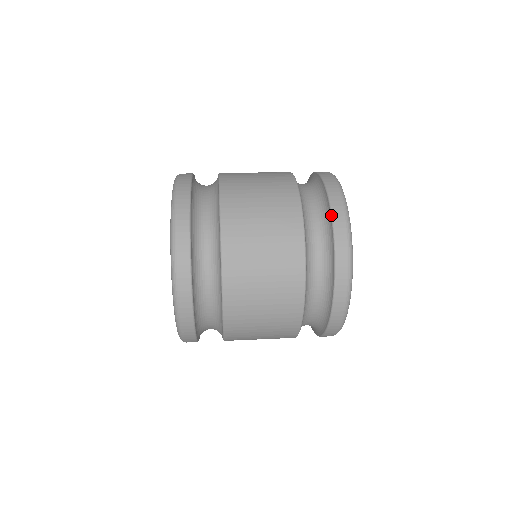
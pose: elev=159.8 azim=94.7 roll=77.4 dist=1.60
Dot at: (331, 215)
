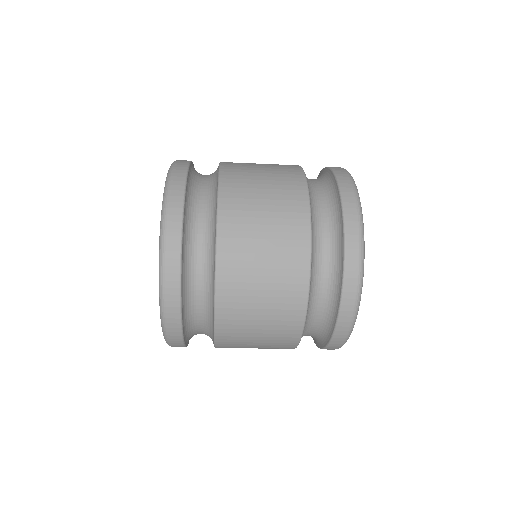
Dot at: (318, 175)
